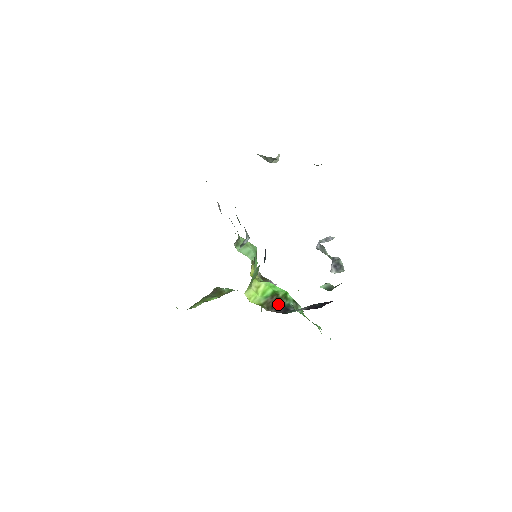
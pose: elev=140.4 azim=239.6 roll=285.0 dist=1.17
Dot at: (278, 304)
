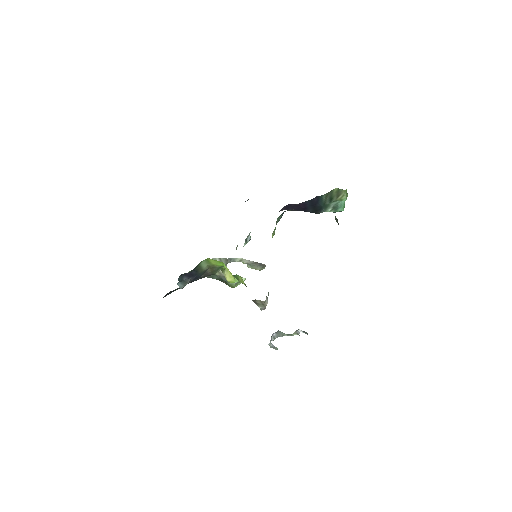
Dot at: occluded
